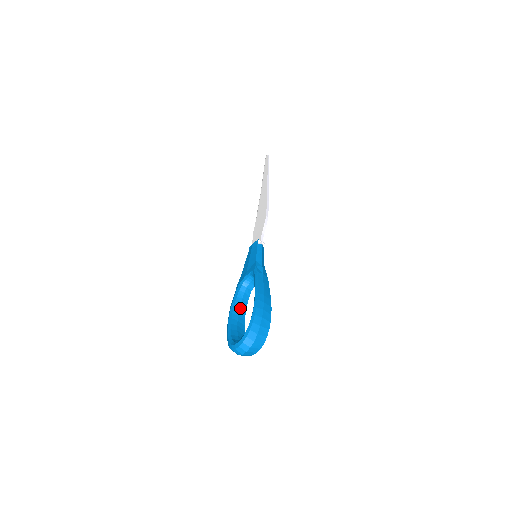
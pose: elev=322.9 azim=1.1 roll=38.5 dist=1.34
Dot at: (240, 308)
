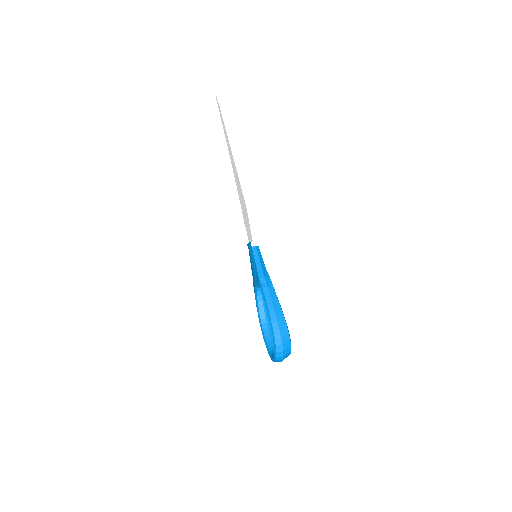
Dot at: (264, 310)
